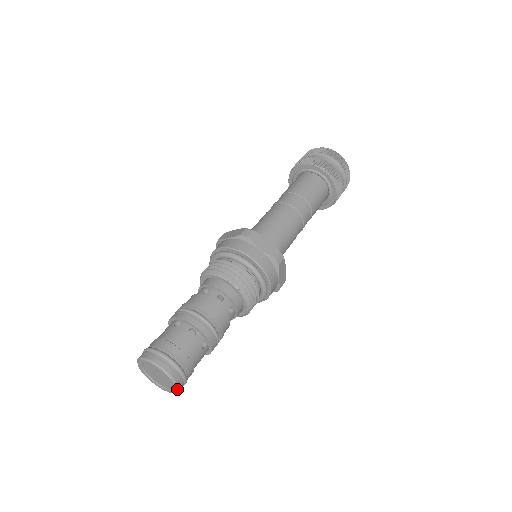
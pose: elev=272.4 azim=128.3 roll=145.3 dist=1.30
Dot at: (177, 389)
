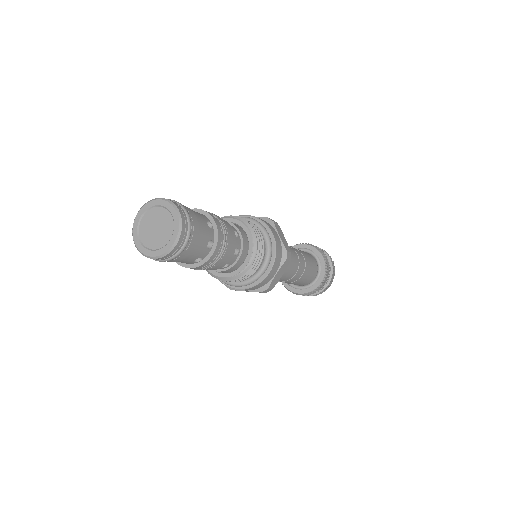
Dot at: (171, 248)
